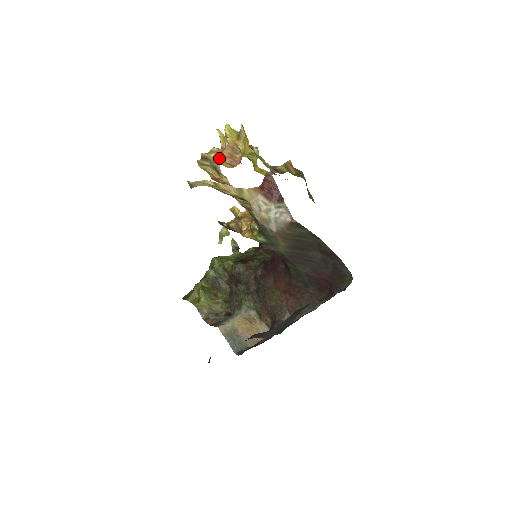
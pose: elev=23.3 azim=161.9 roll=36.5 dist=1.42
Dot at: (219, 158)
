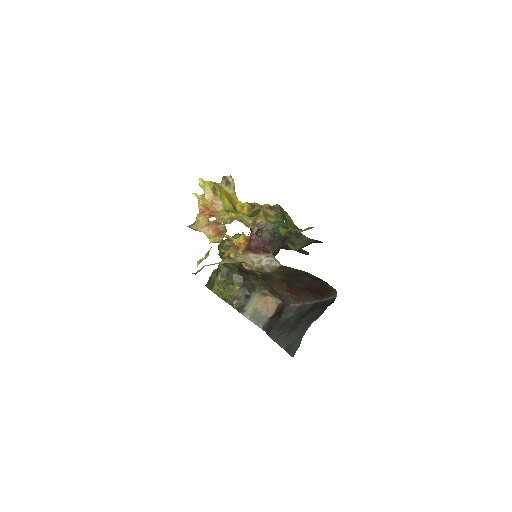
Dot at: (207, 233)
